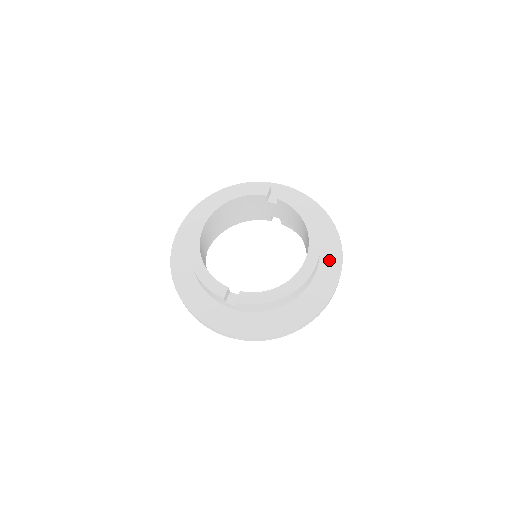
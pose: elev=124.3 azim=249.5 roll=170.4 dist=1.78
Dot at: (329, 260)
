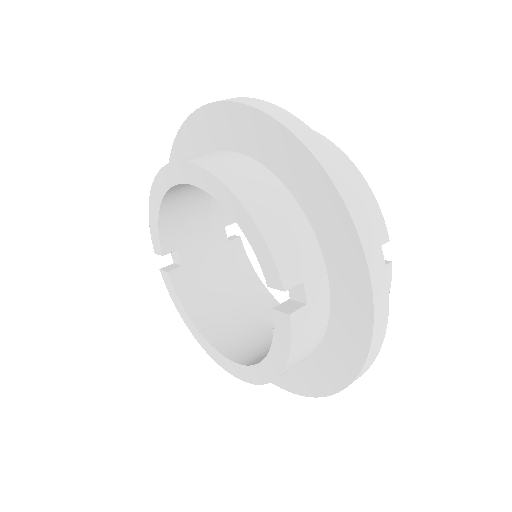
Dot at: (290, 375)
